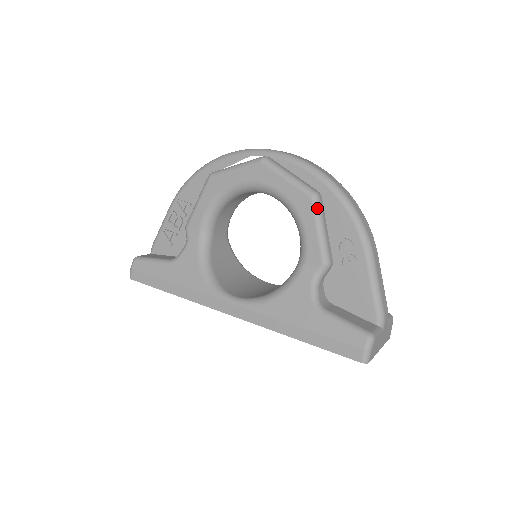
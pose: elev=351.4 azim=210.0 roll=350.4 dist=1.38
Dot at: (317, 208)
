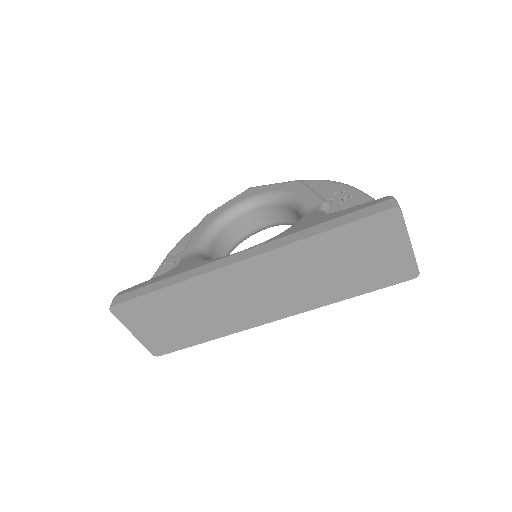
Dot at: (304, 184)
